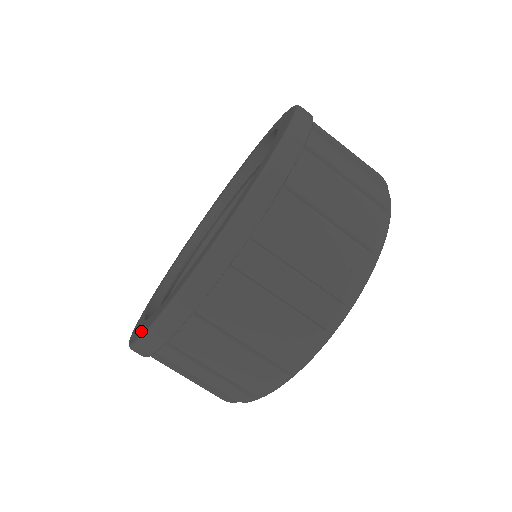
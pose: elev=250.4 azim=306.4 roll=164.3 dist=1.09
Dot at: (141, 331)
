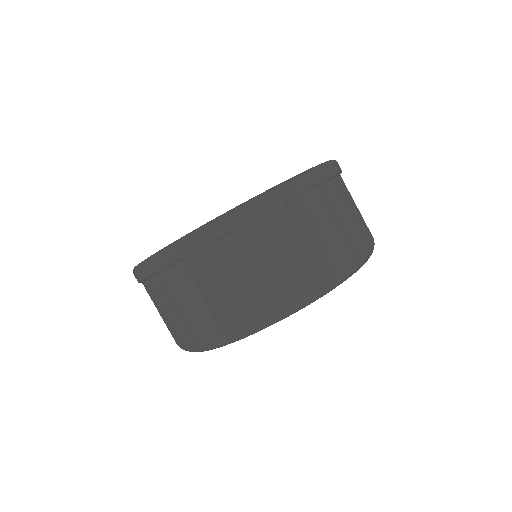
Dot at: occluded
